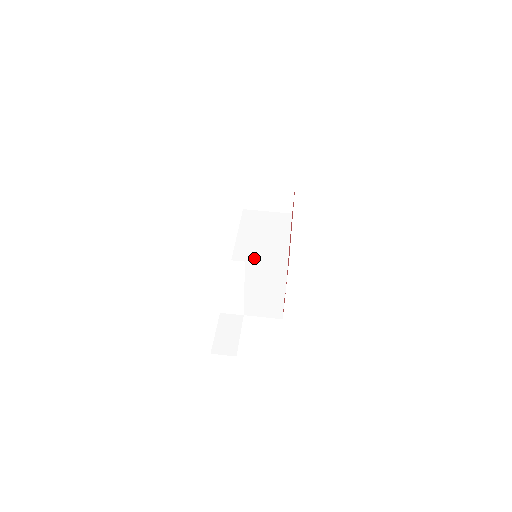
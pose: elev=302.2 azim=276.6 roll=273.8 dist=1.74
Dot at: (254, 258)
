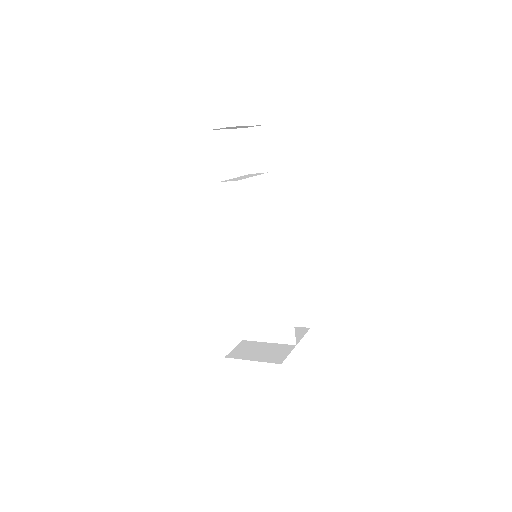
Dot at: (252, 259)
